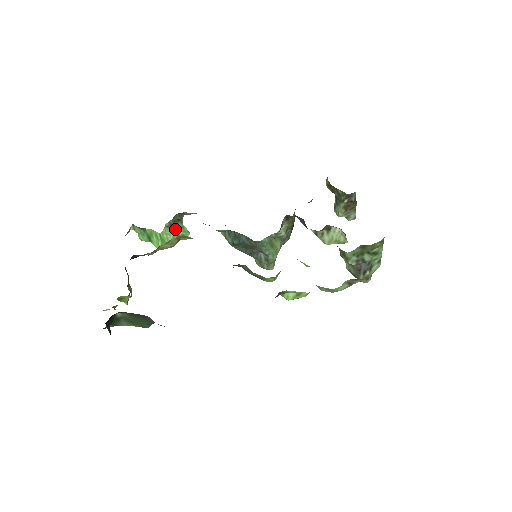
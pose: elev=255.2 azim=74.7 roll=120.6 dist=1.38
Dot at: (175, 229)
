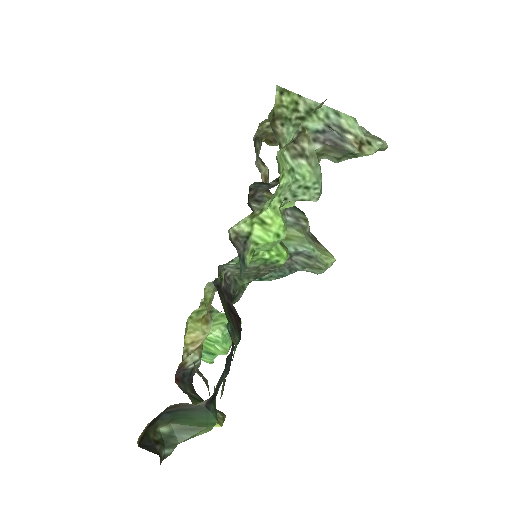
Dot at: (216, 322)
